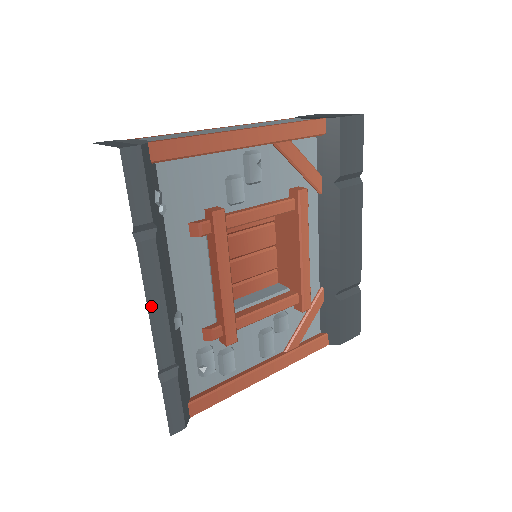
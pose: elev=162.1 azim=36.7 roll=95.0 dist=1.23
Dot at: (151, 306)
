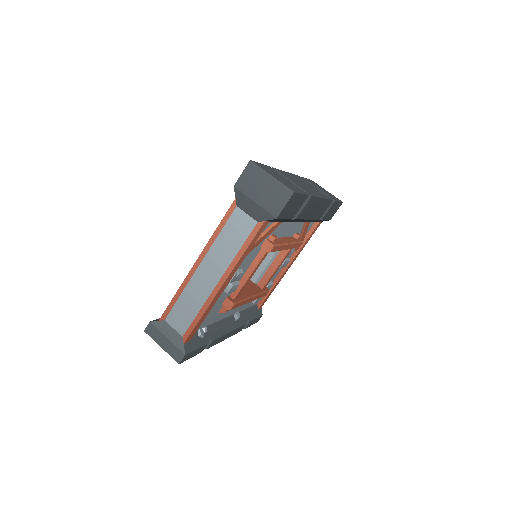
Dot at: (225, 338)
